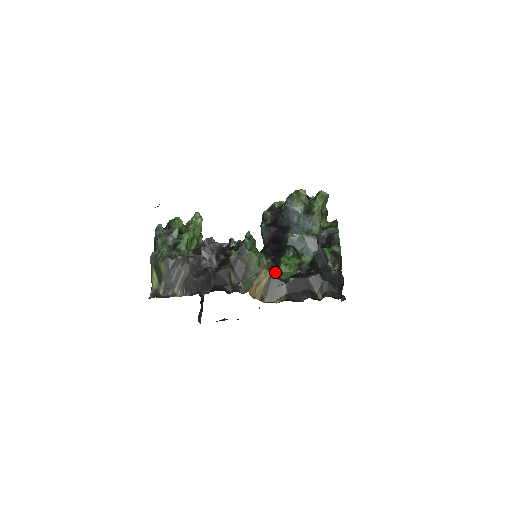
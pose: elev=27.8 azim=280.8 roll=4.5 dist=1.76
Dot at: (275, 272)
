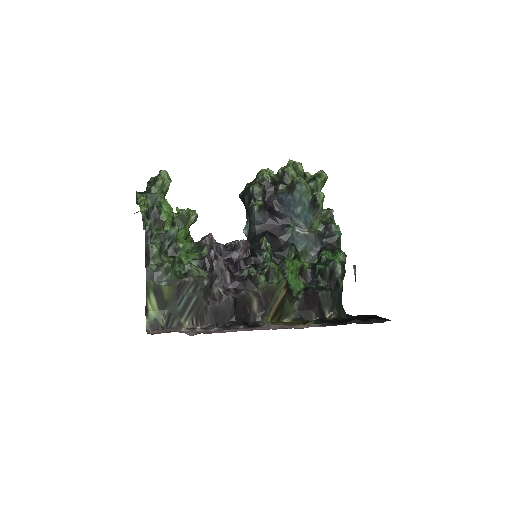
Dot at: (289, 289)
